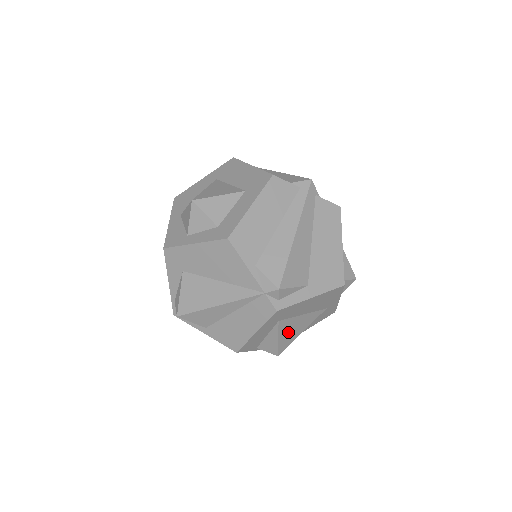
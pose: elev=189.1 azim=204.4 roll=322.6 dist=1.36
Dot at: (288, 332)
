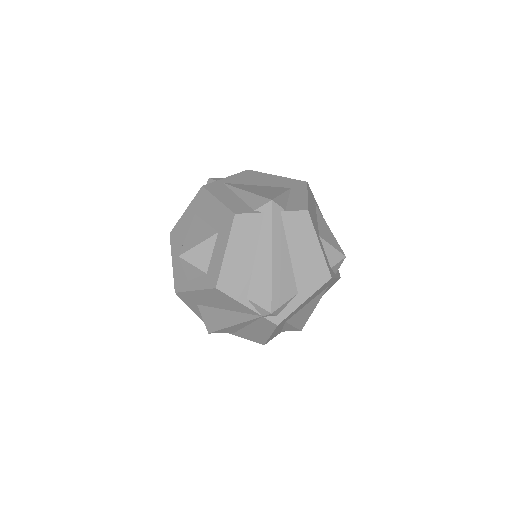
Dot at: (300, 318)
